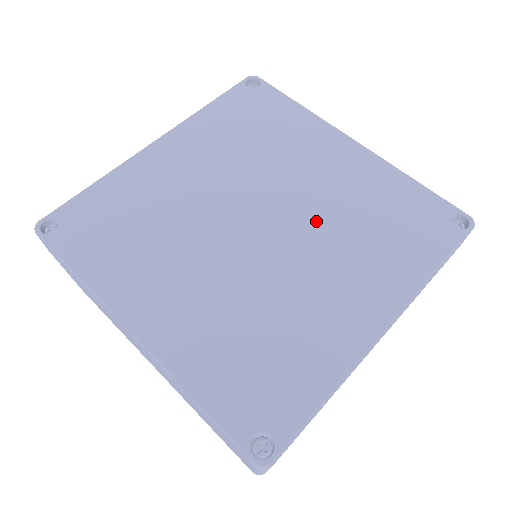
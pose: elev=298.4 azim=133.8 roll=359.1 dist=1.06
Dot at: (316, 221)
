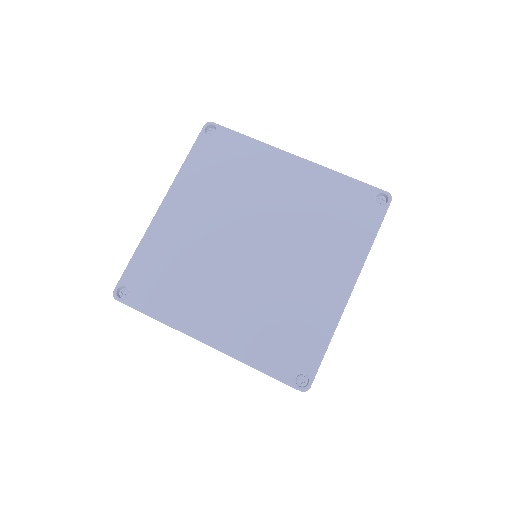
Dot at: (290, 230)
